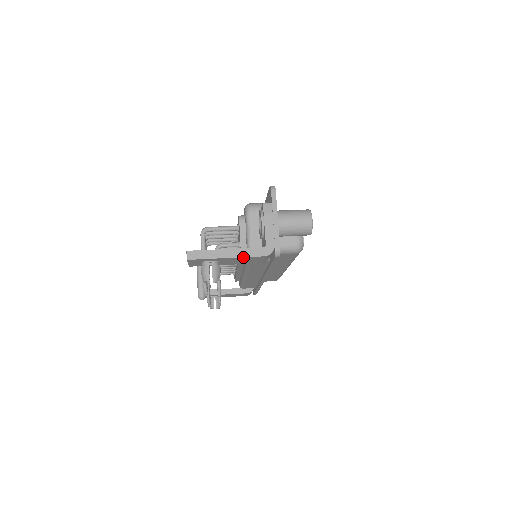
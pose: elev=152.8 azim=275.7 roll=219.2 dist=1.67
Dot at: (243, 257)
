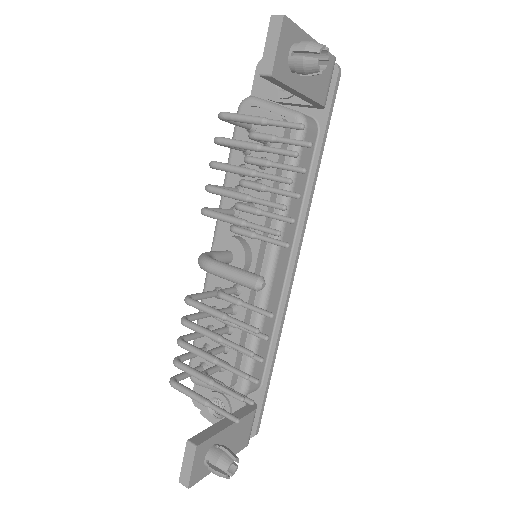
Dot at: occluded
